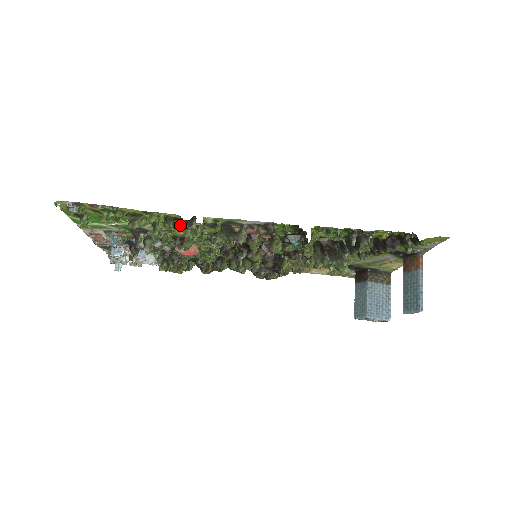
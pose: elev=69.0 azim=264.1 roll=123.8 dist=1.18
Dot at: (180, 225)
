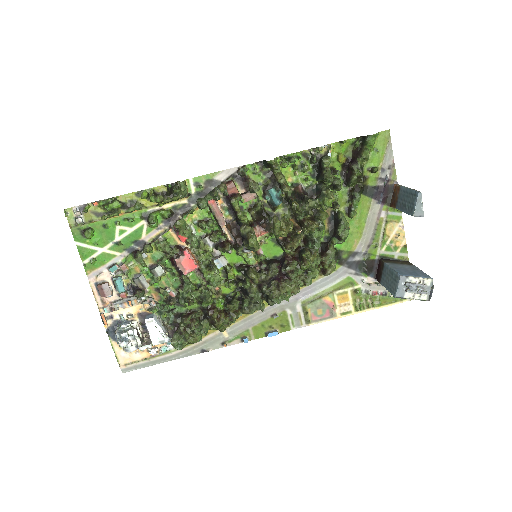
Dot at: (169, 199)
